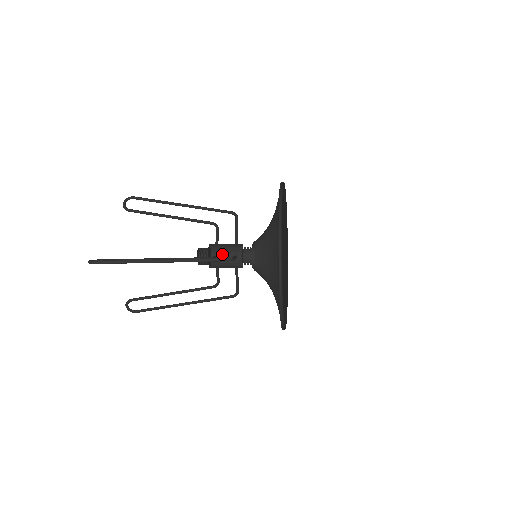
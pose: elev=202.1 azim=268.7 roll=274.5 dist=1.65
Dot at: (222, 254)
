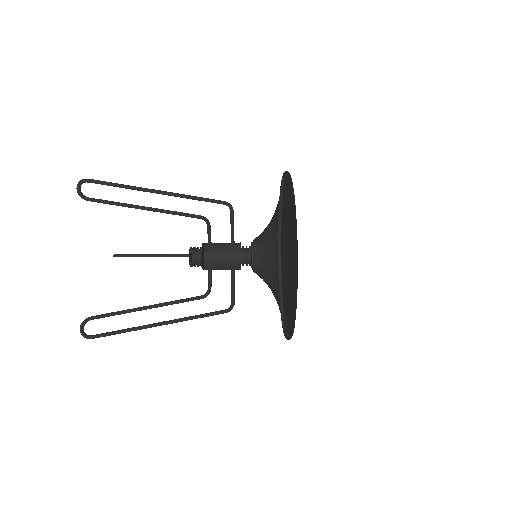
Dot at: (216, 244)
